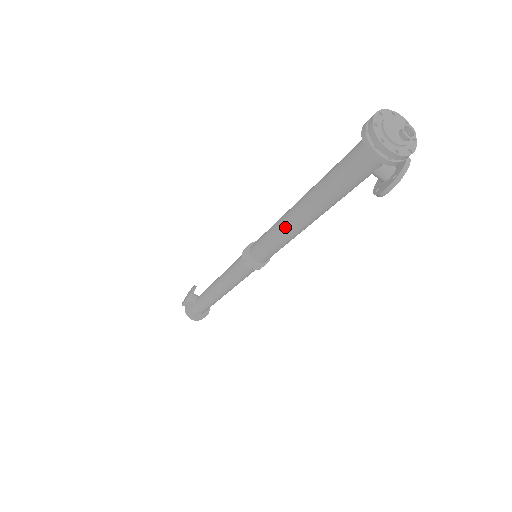
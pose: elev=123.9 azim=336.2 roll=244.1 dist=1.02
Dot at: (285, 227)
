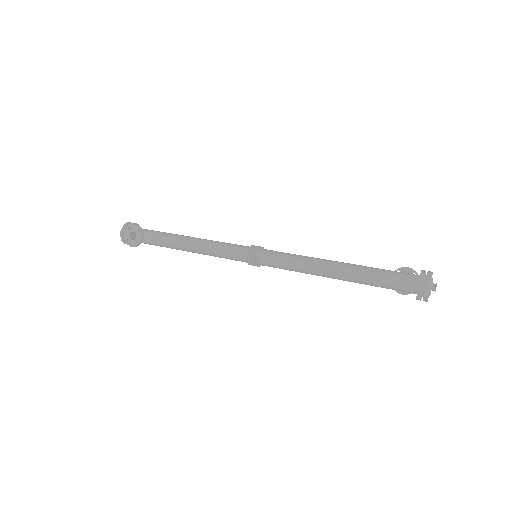
Dot at: (314, 274)
